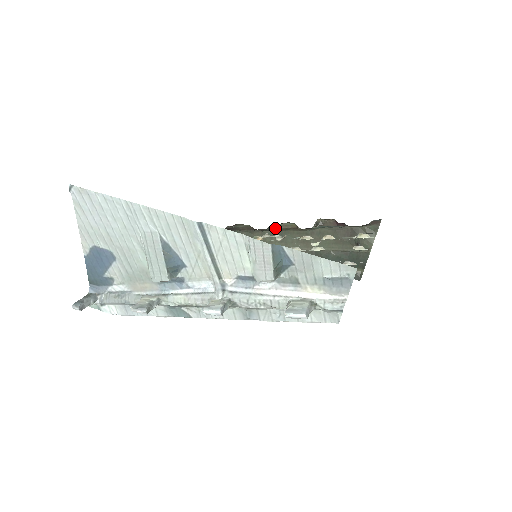
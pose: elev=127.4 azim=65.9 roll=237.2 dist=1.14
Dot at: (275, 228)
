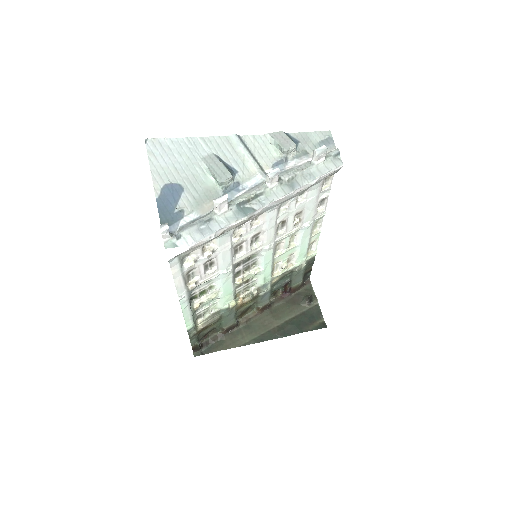
Dot at: (241, 323)
